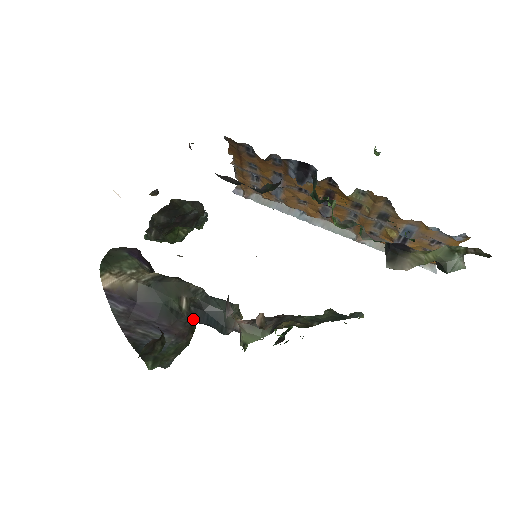
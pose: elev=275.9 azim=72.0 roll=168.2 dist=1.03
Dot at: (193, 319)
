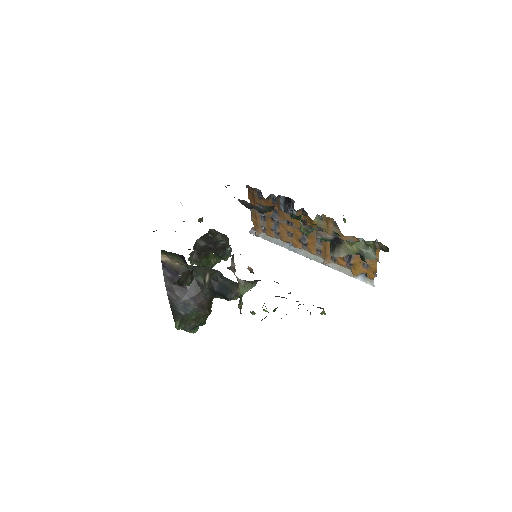
Dot at: (211, 289)
